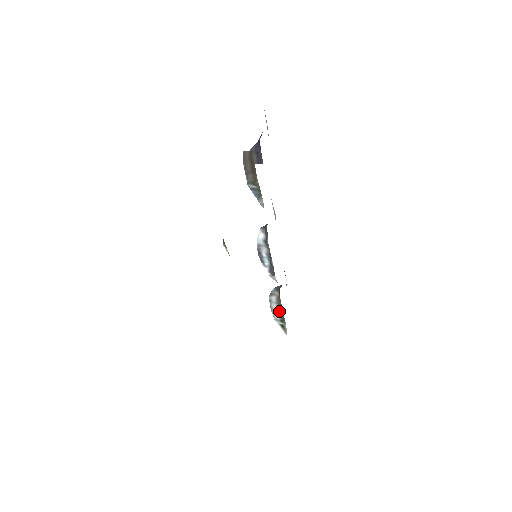
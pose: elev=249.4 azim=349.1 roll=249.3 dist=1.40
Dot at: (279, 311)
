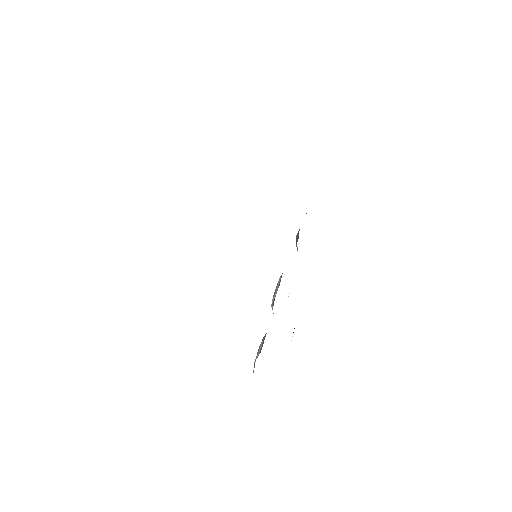
Dot at: (261, 348)
